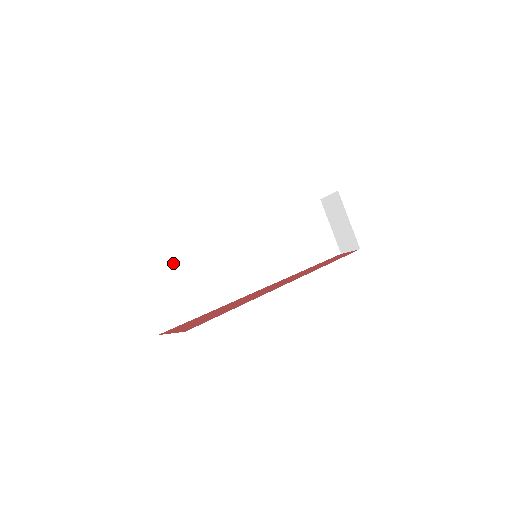
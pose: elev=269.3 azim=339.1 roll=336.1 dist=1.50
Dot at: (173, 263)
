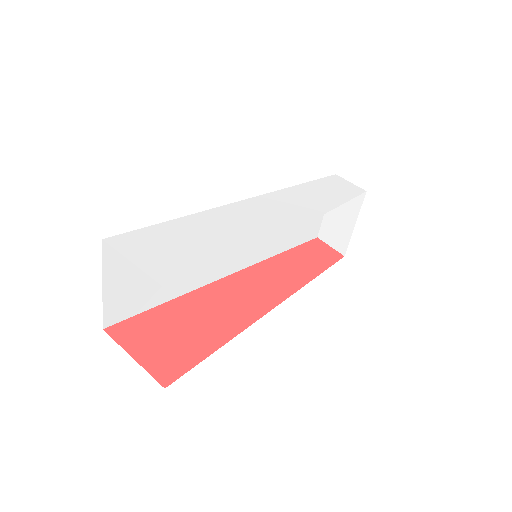
Dot at: occluded
